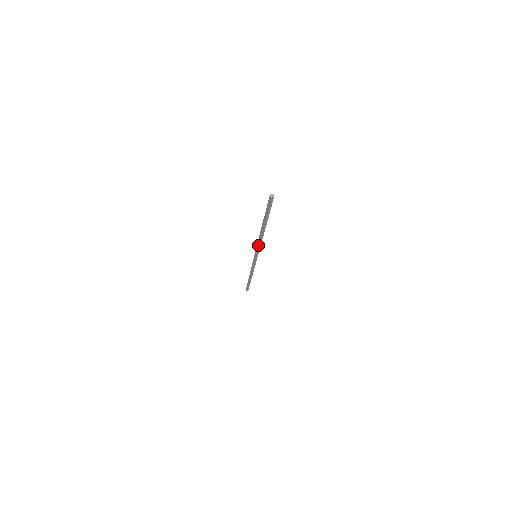
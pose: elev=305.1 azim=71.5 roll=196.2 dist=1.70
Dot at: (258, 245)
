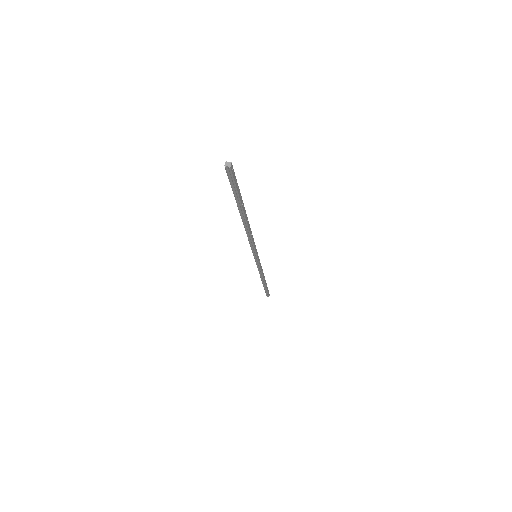
Dot at: (249, 241)
